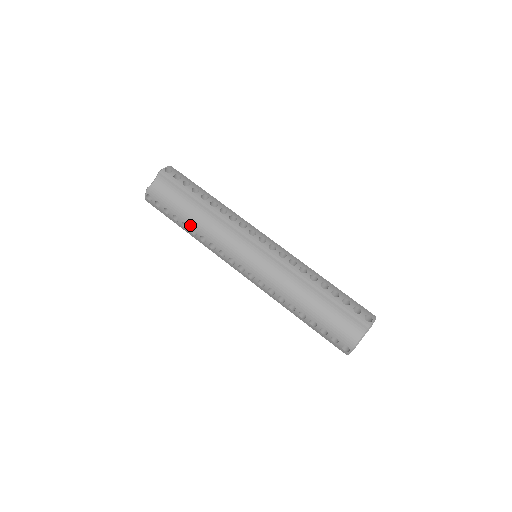
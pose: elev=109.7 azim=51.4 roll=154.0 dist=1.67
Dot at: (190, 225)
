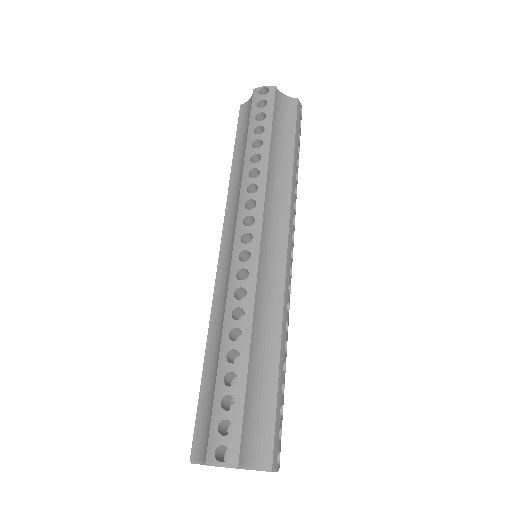
Dot at: (264, 150)
